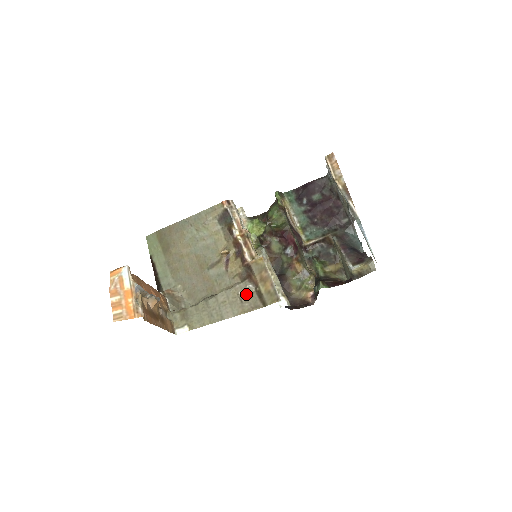
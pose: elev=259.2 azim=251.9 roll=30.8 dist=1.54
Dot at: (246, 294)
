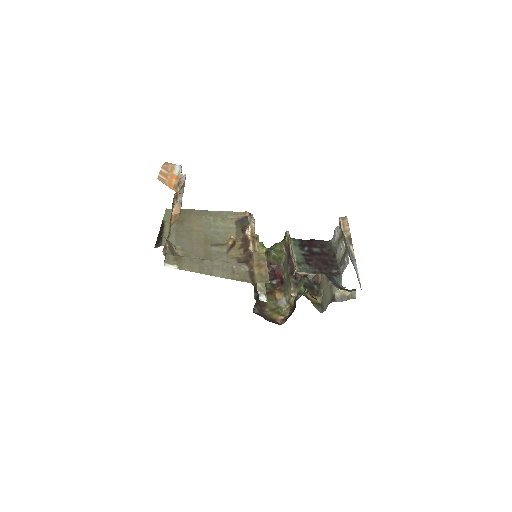
Dot at: (240, 269)
